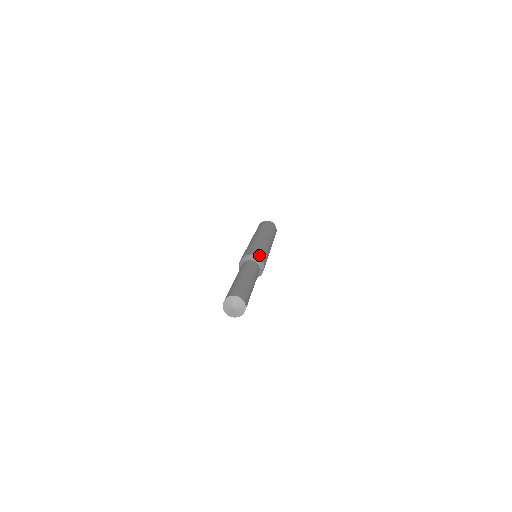
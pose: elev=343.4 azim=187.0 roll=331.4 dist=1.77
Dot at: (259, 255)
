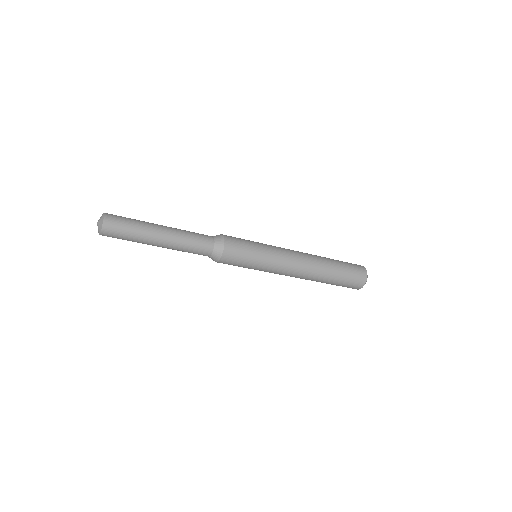
Dot at: occluded
